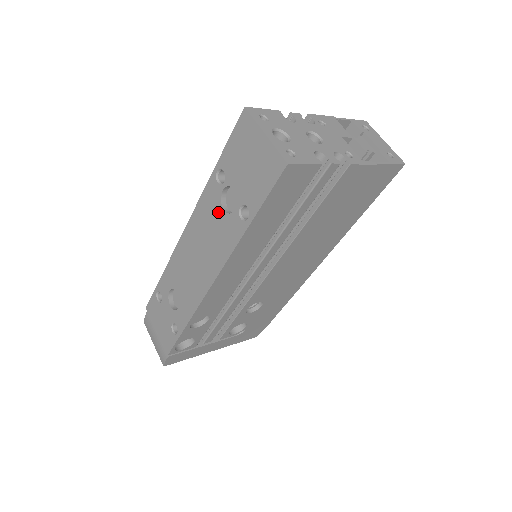
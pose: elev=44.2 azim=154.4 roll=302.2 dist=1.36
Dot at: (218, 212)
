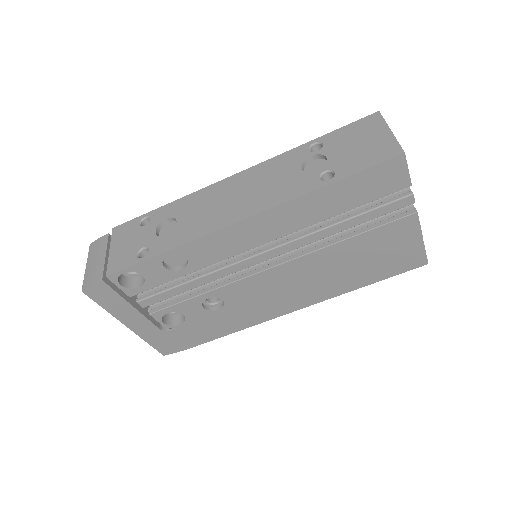
Dot at: (293, 169)
